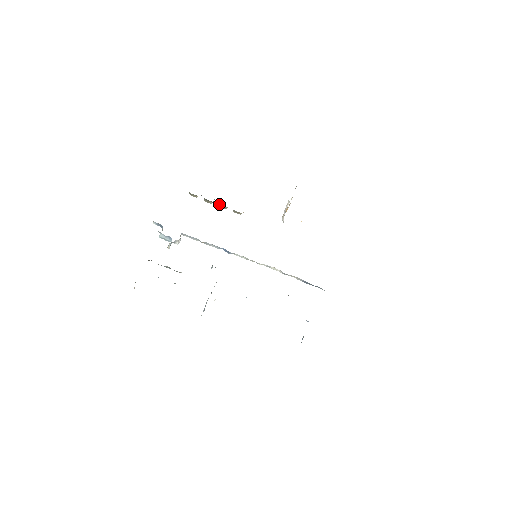
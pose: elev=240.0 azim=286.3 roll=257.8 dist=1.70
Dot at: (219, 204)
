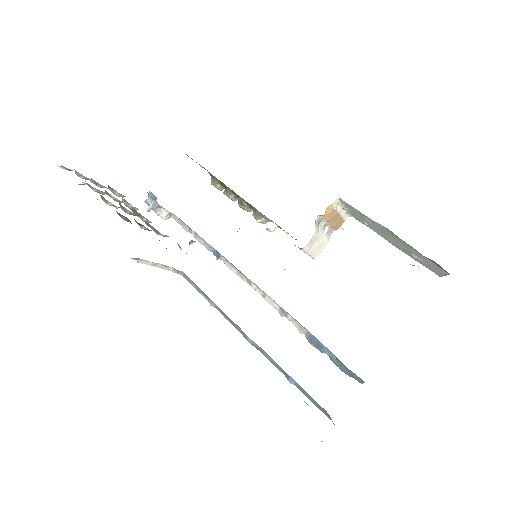
Dot at: (240, 199)
